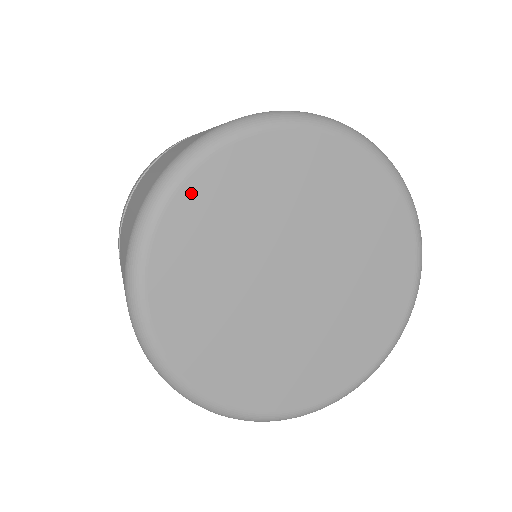
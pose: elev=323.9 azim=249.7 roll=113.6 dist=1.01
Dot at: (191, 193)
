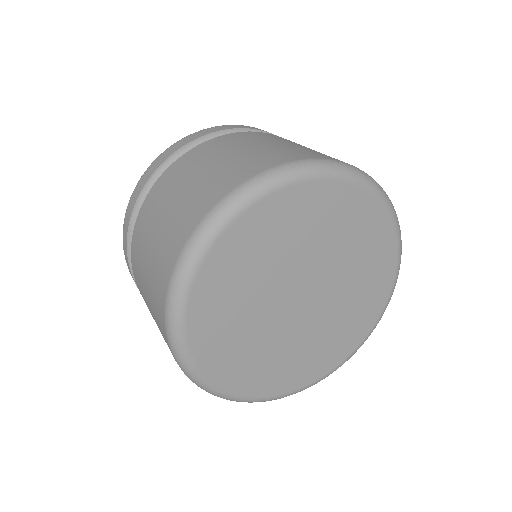
Dot at: (208, 272)
